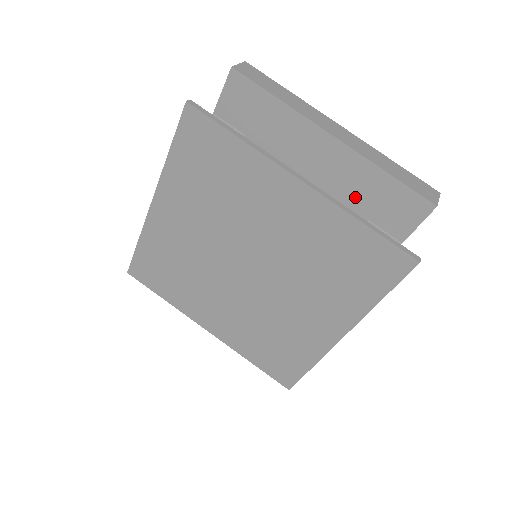
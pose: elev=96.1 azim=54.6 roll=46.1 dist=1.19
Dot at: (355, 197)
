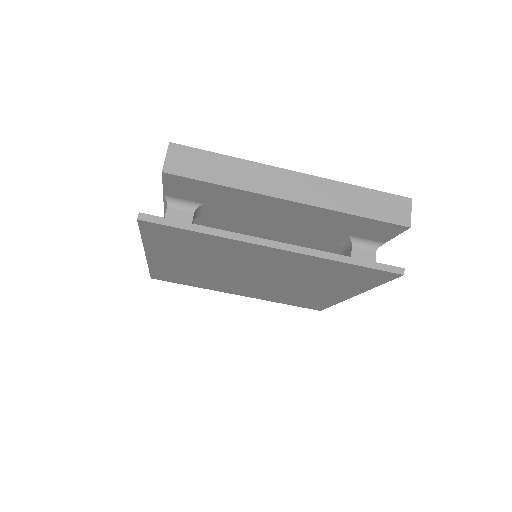
Dot at: (330, 226)
